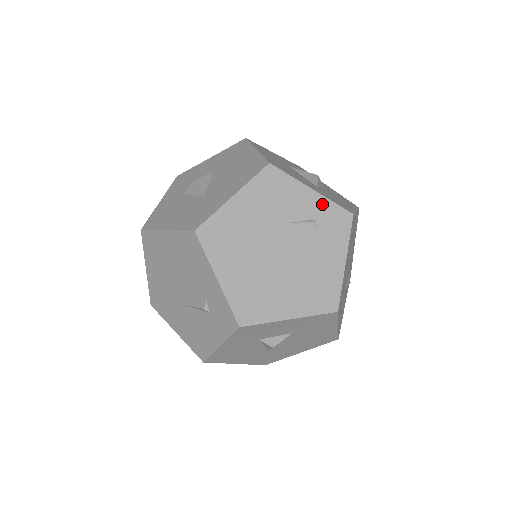
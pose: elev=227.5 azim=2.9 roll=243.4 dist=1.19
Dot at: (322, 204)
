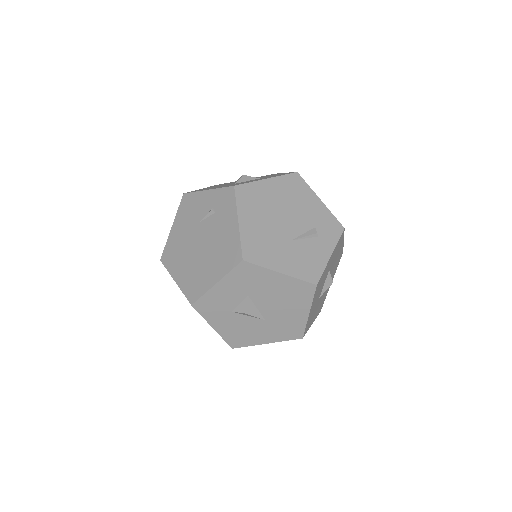
Dot at: (215, 195)
